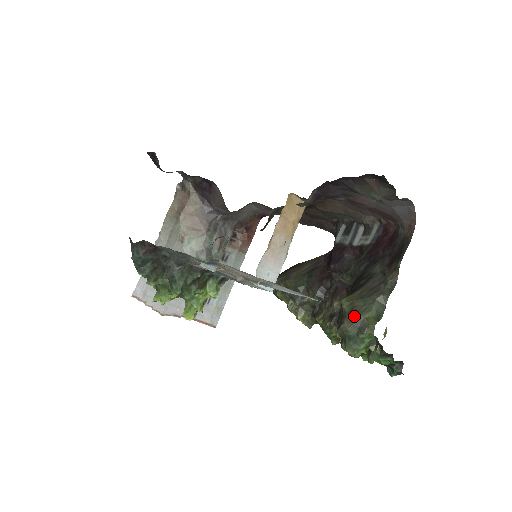
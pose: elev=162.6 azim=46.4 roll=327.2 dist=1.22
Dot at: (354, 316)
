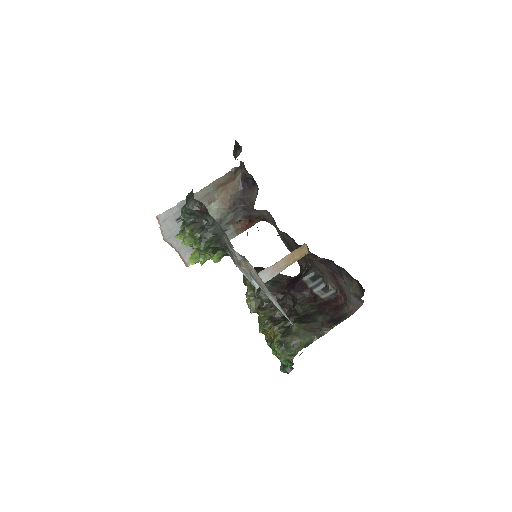
Dot at: (295, 337)
